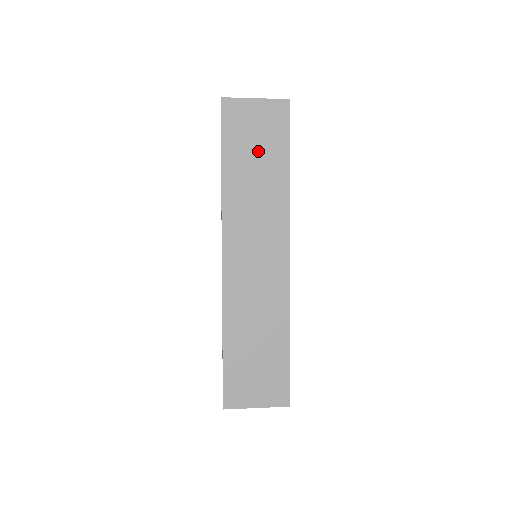
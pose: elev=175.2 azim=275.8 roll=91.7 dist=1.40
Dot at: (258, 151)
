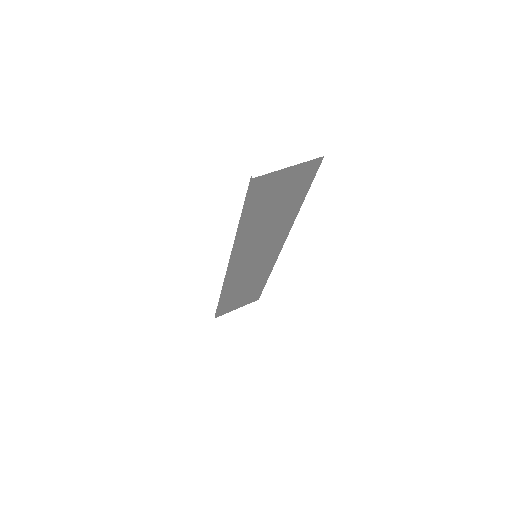
Dot at: (278, 202)
